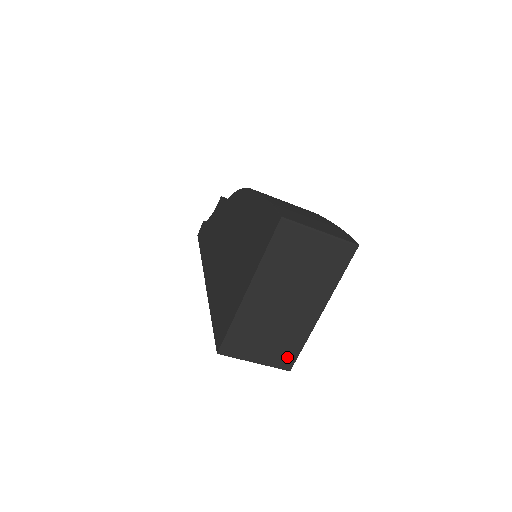
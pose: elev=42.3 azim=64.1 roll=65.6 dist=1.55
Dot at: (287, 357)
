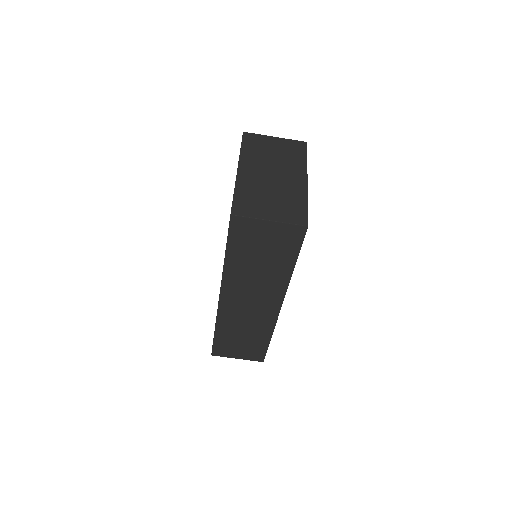
Dot at: (298, 214)
